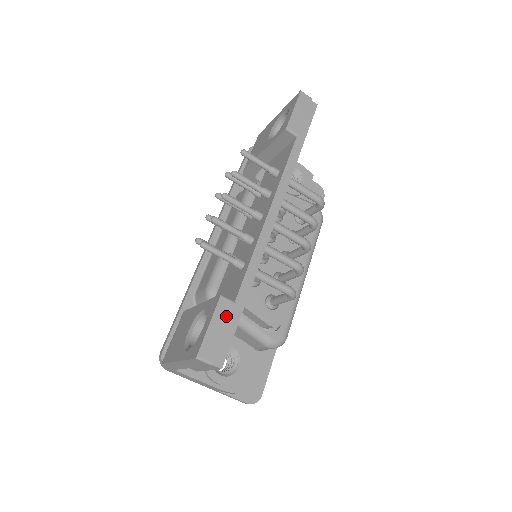
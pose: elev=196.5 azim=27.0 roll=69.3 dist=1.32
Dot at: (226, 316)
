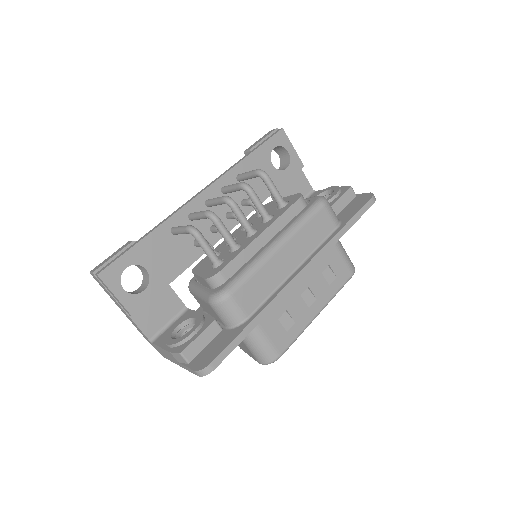
Dot at: (122, 248)
